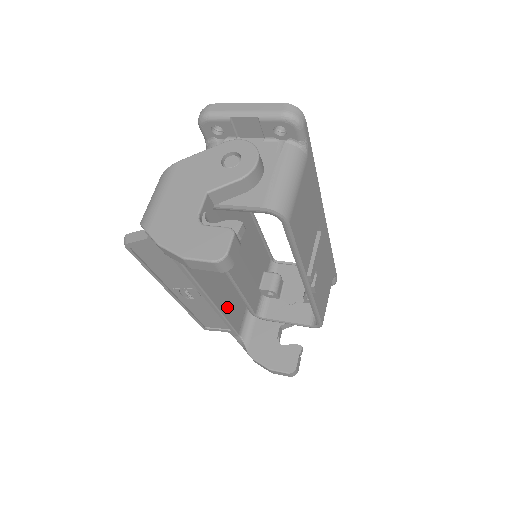
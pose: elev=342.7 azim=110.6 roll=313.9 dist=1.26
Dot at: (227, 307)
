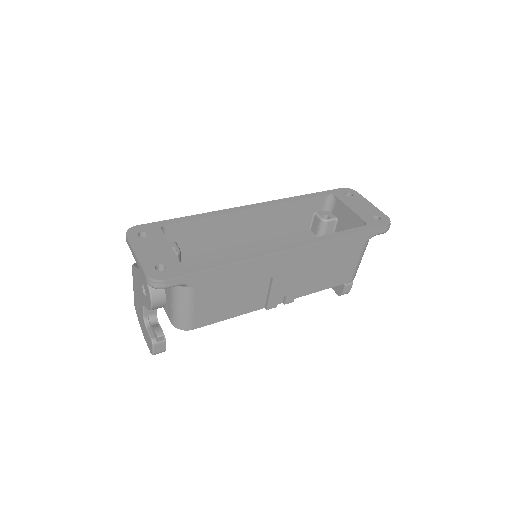
Dot at: occluded
